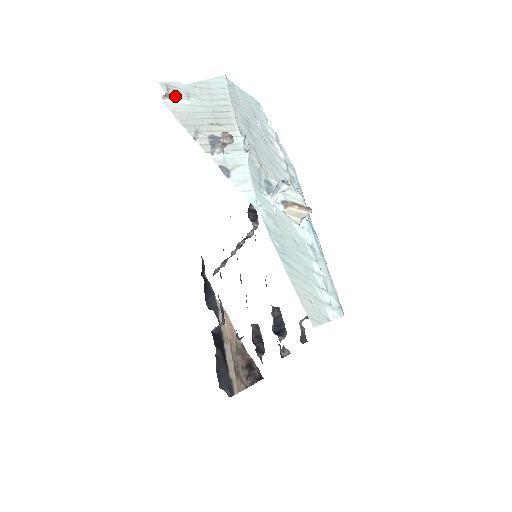
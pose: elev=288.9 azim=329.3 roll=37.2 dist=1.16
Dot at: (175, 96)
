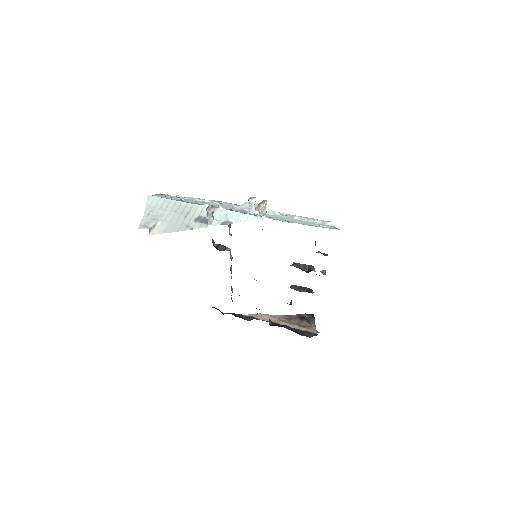
Dot at: (153, 226)
